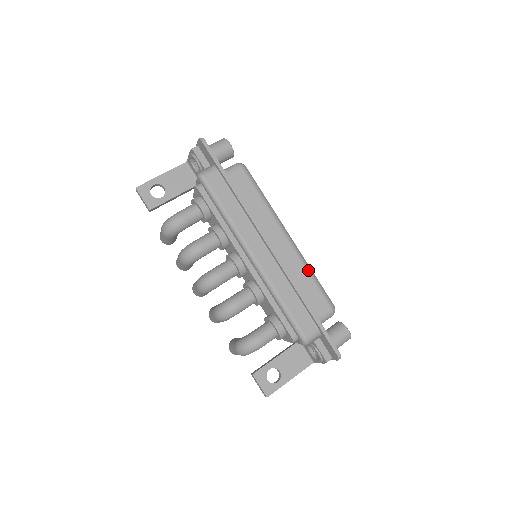
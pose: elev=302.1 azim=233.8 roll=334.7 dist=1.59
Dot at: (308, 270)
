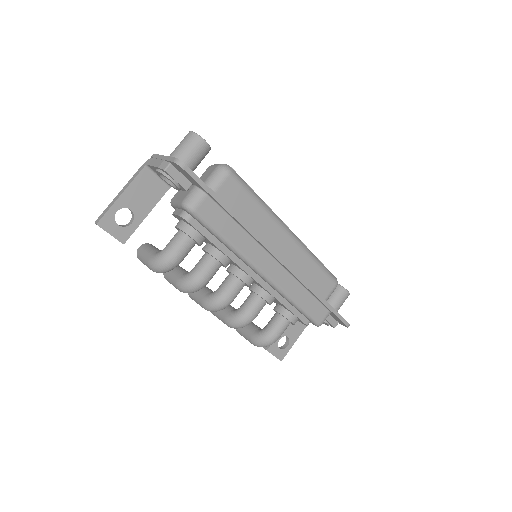
Dot at: (313, 259)
